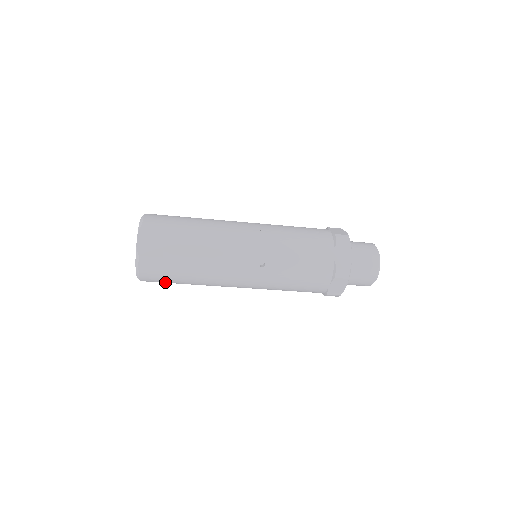
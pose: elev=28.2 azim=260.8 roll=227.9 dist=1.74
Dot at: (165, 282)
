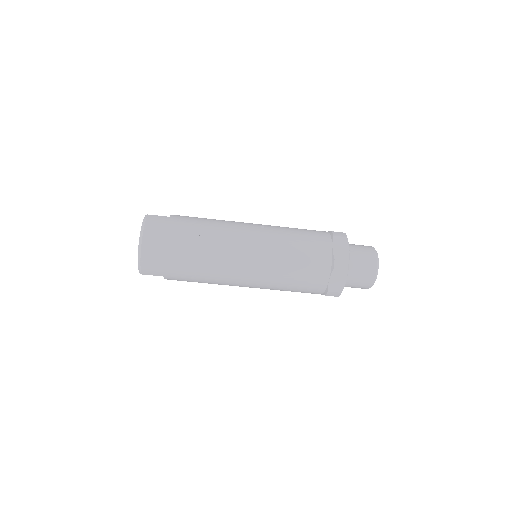
Dot at: (167, 247)
